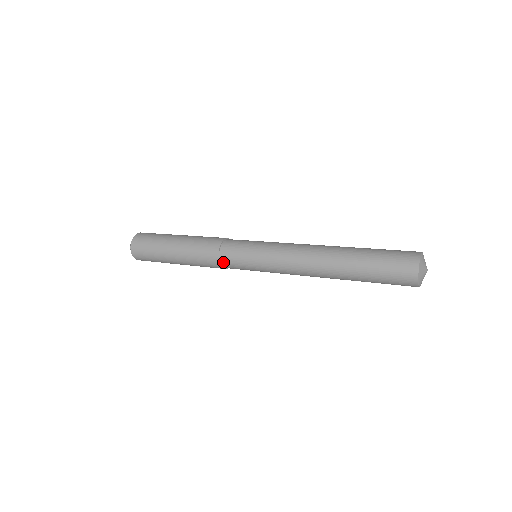
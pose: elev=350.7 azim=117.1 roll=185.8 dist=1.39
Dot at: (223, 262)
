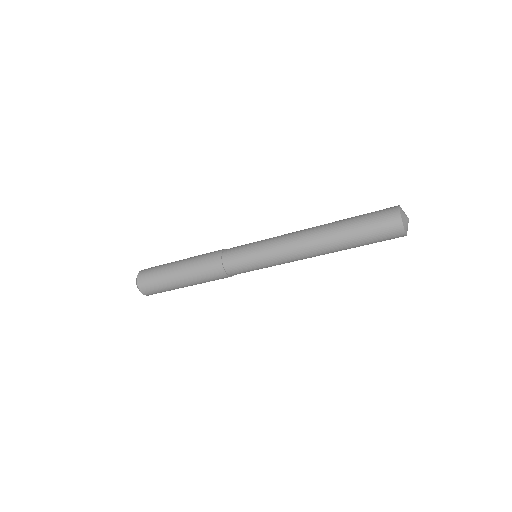
Dot at: (226, 251)
